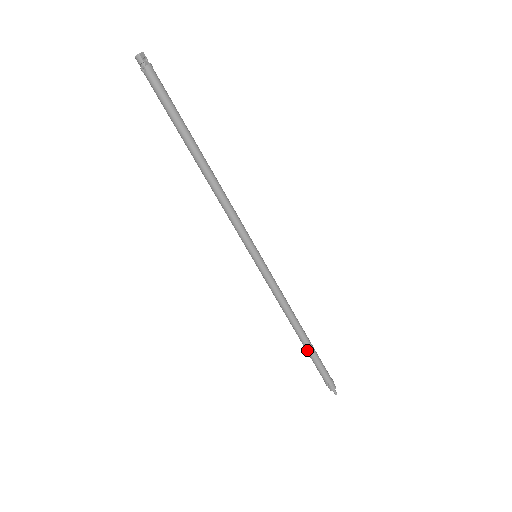
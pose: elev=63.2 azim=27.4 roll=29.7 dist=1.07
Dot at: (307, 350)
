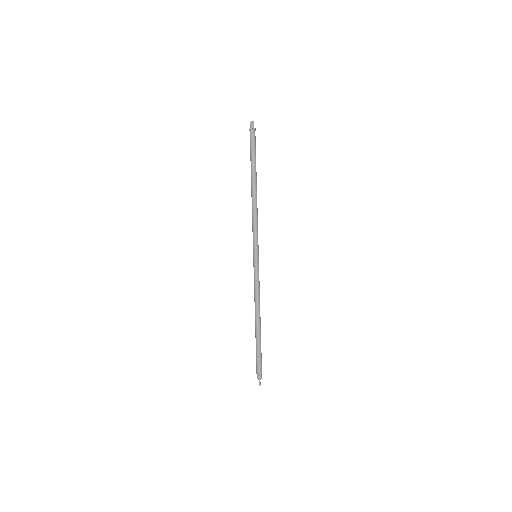
Dot at: (258, 337)
